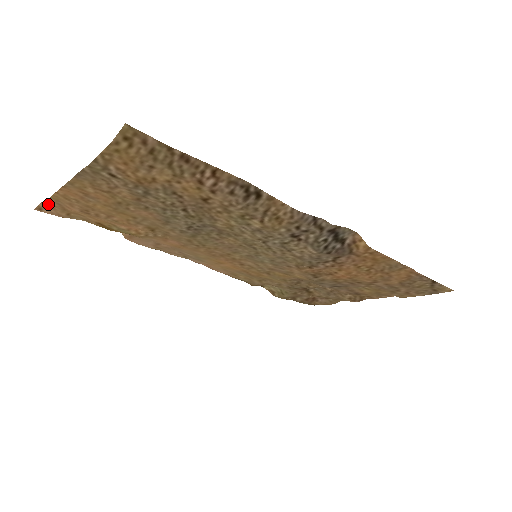
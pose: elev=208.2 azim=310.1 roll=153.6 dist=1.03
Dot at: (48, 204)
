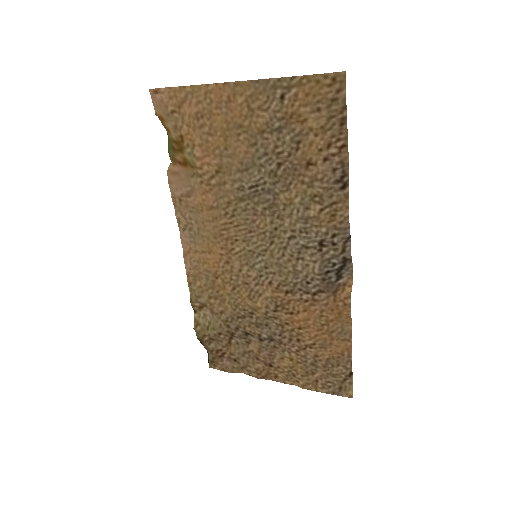
Dot at: (172, 92)
